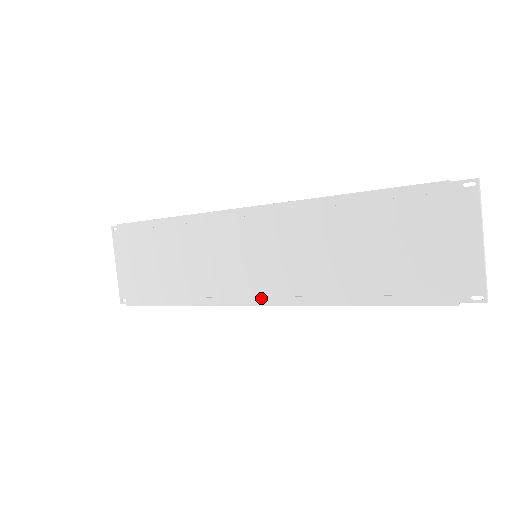
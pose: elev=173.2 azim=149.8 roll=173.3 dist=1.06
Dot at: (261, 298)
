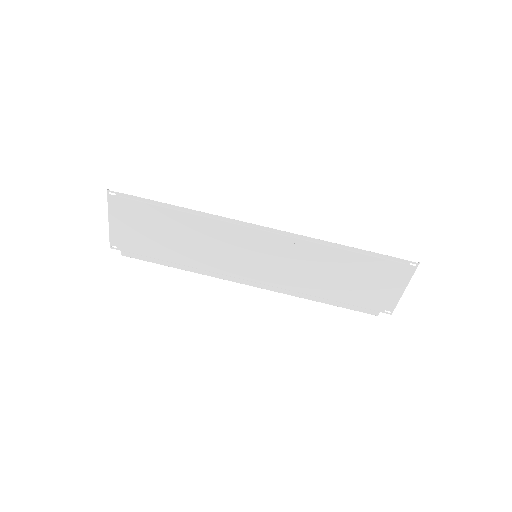
Dot at: (254, 283)
